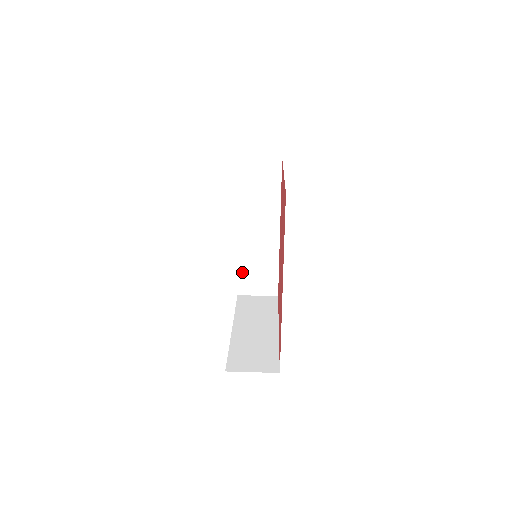
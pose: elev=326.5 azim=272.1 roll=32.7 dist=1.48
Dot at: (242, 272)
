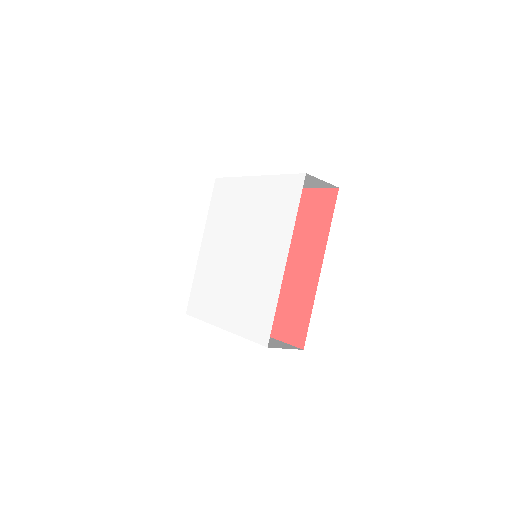
Dot at: occluded
